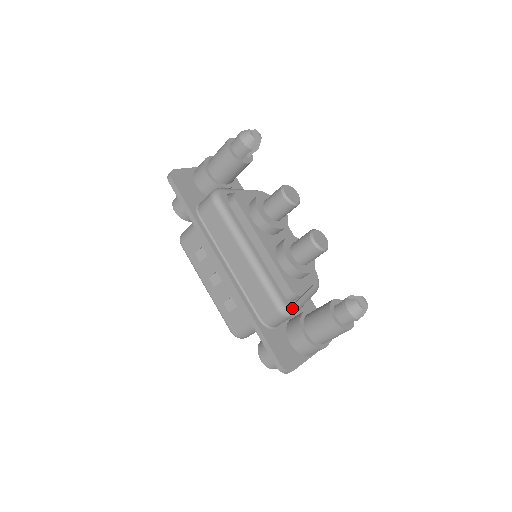
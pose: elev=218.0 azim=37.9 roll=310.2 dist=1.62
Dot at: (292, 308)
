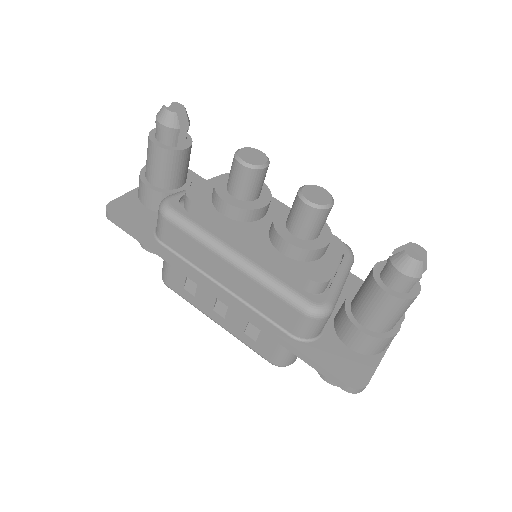
Dot at: (324, 303)
